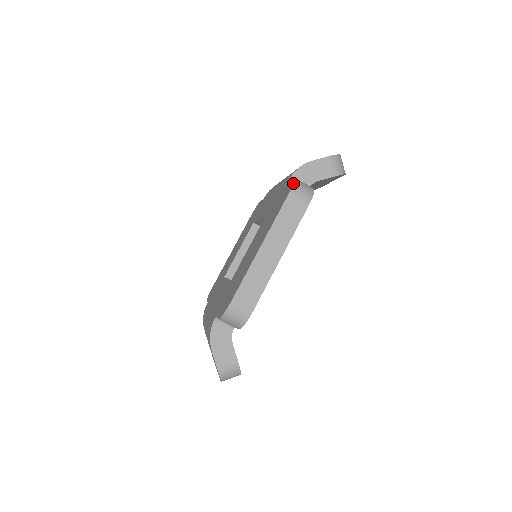
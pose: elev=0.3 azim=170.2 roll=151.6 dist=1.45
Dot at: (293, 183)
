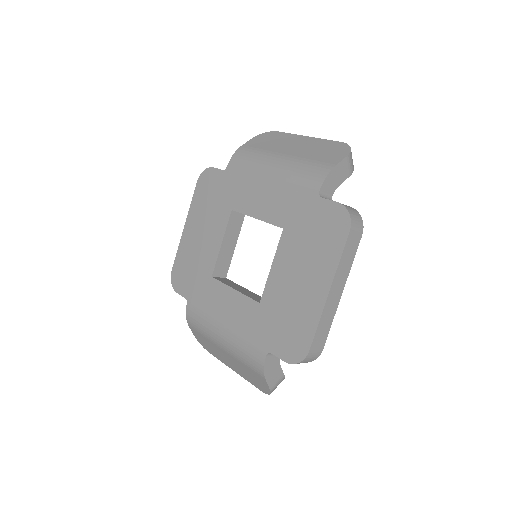
Dot at: (350, 217)
